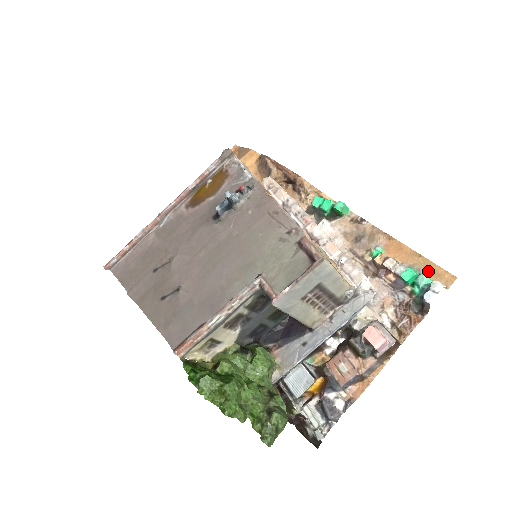
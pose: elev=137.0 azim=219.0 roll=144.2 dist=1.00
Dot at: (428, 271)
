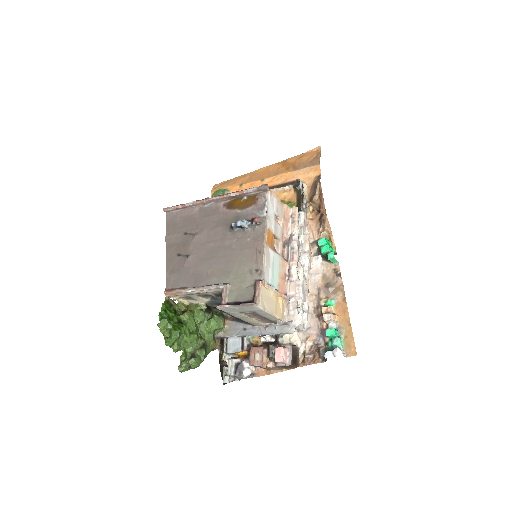
Dot at: (346, 338)
